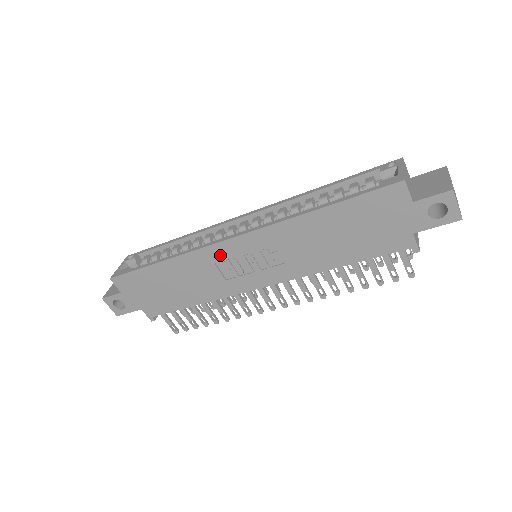
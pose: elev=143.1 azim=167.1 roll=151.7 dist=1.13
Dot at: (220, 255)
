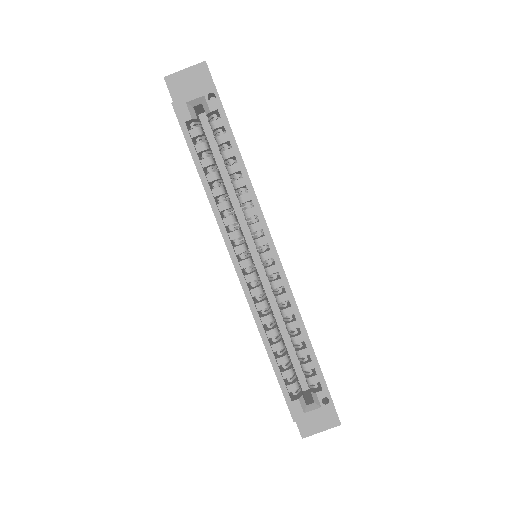
Dot at: occluded
